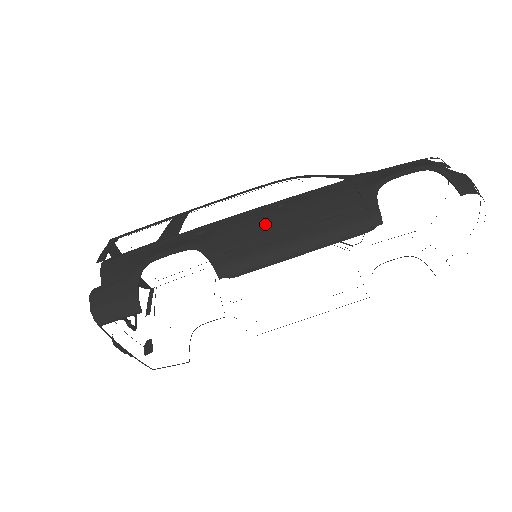
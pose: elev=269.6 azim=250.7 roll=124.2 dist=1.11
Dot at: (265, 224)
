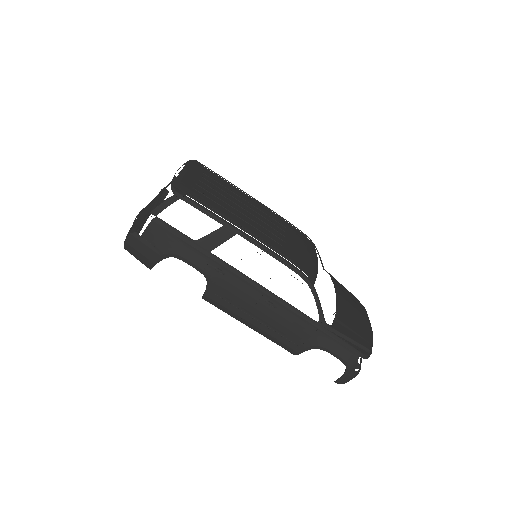
Dot at: (252, 304)
